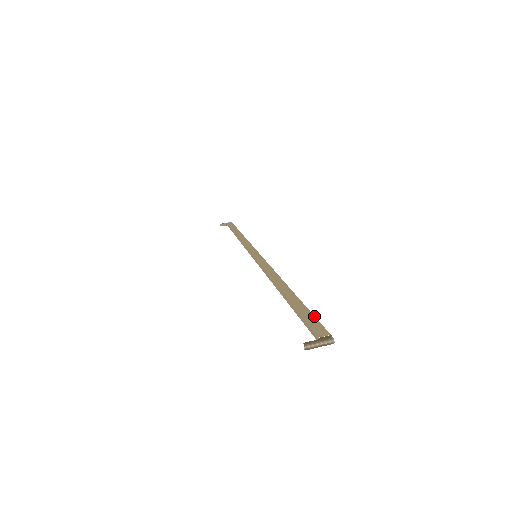
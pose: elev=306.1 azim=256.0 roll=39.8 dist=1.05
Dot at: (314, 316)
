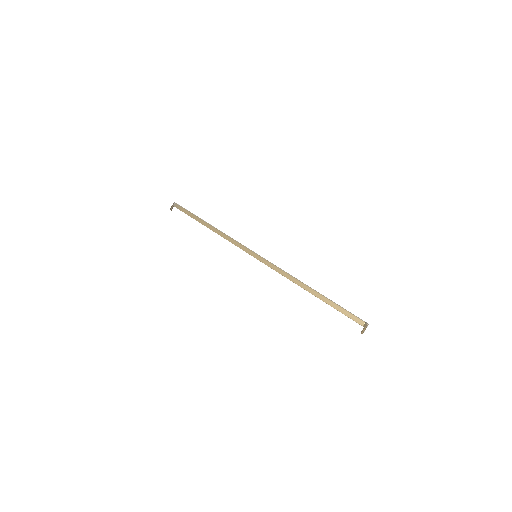
Dot at: (348, 311)
